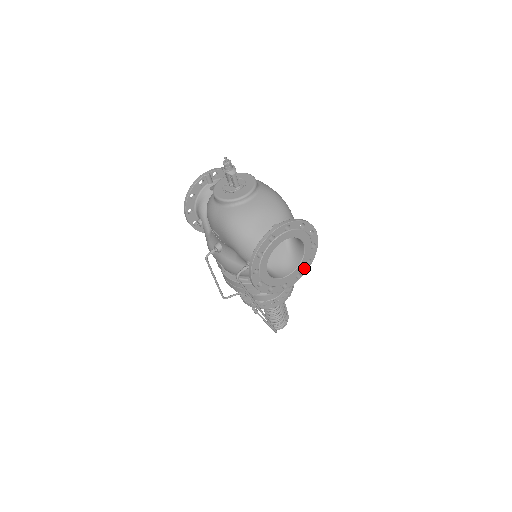
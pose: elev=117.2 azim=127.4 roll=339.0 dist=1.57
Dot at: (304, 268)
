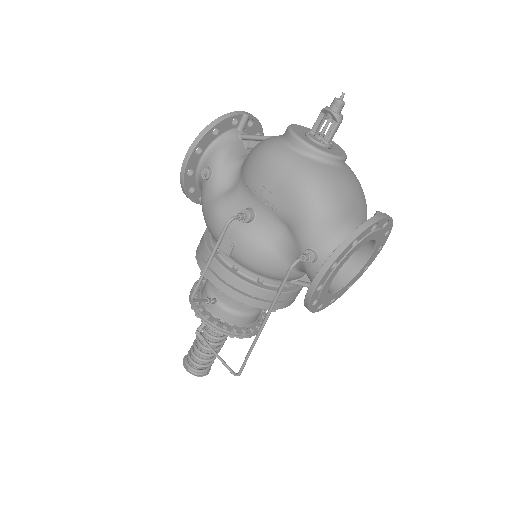
Dot at: (341, 292)
